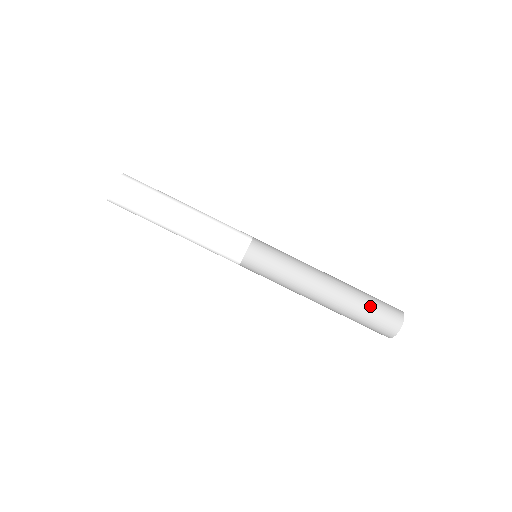
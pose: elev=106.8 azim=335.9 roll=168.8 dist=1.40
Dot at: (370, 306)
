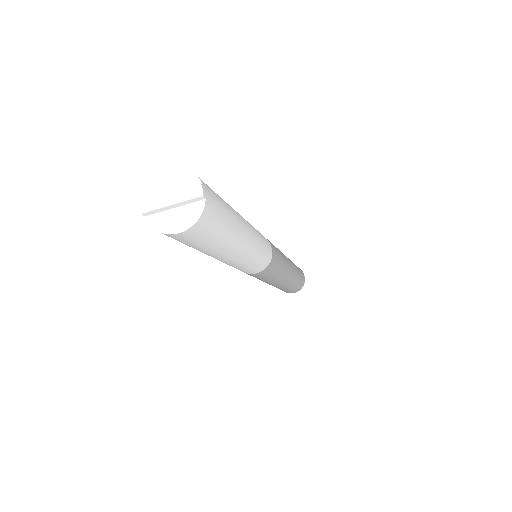
Dot at: occluded
